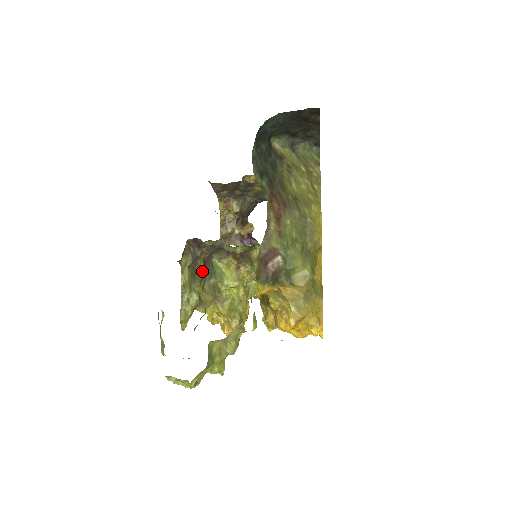
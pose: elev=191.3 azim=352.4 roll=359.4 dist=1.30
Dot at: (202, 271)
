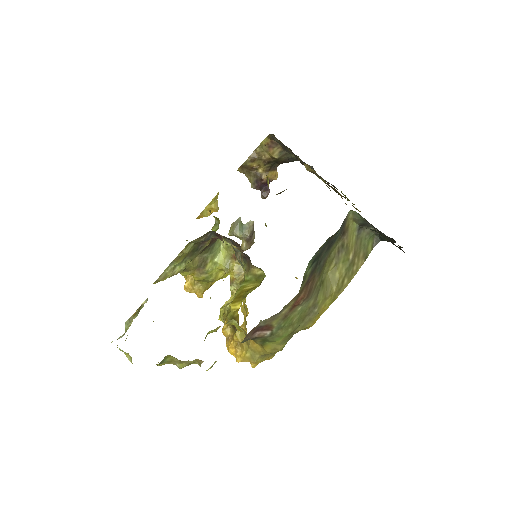
Dot at: (204, 249)
